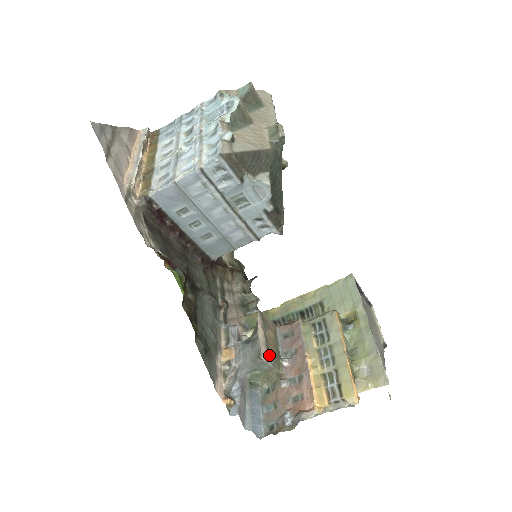
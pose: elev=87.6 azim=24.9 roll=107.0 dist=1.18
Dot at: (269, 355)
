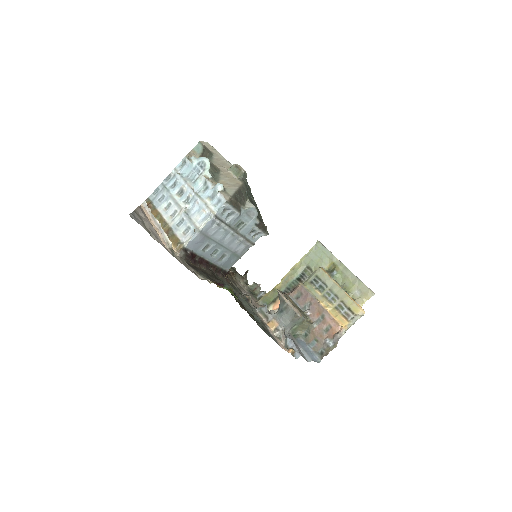
Dot at: (300, 312)
